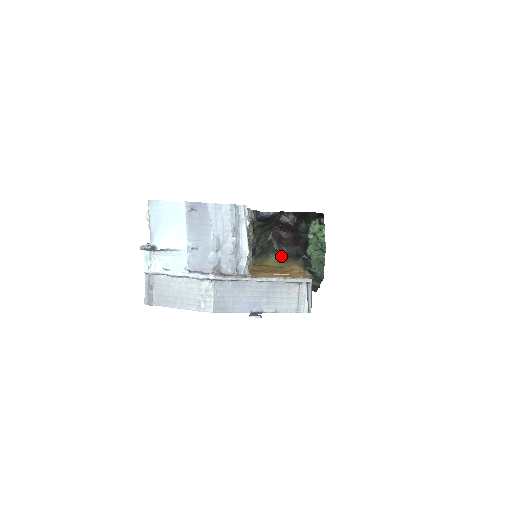
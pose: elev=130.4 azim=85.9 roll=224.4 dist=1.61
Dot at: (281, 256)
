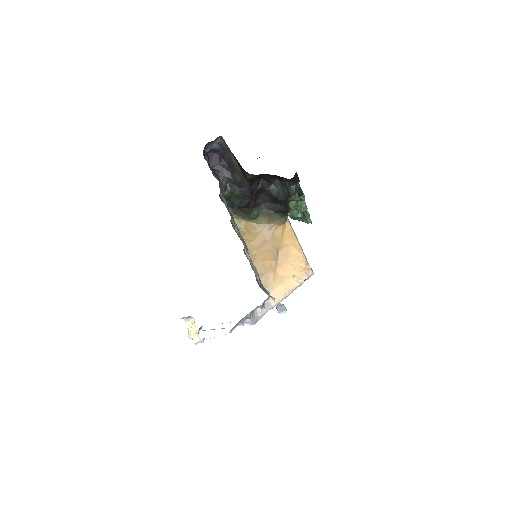
Dot at: (261, 212)
